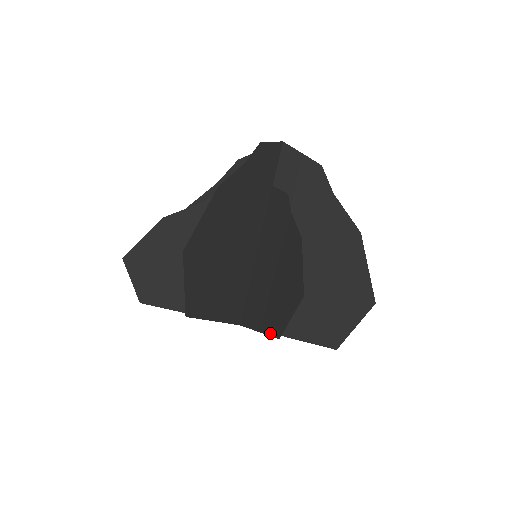
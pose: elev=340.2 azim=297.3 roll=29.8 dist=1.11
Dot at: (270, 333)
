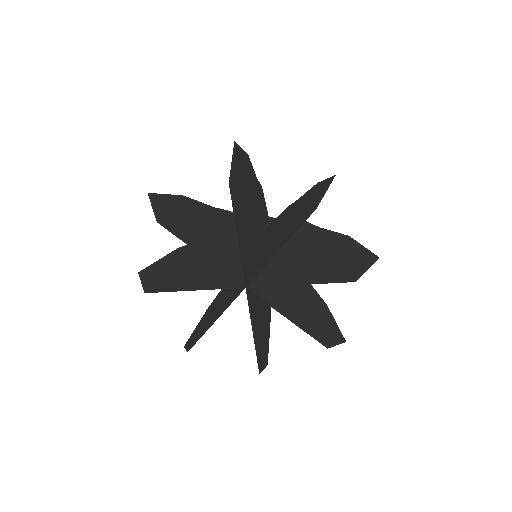
Dot at: (301, 225)
